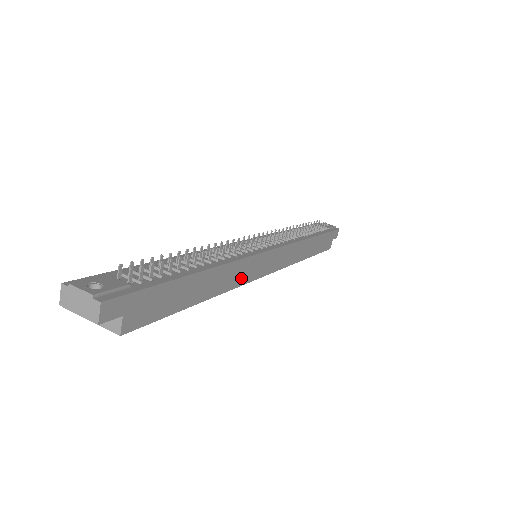
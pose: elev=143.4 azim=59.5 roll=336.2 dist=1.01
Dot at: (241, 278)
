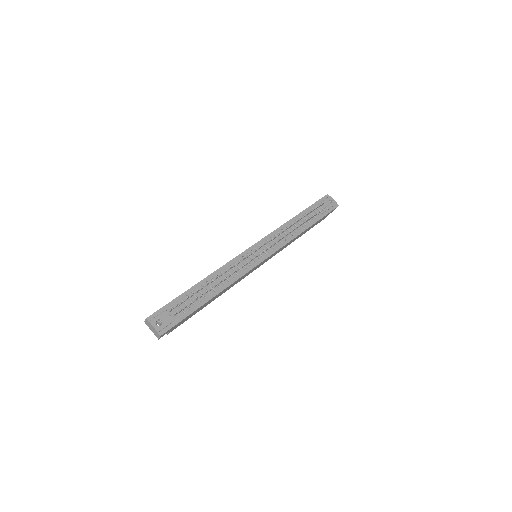
Dot at: (238, 281)
